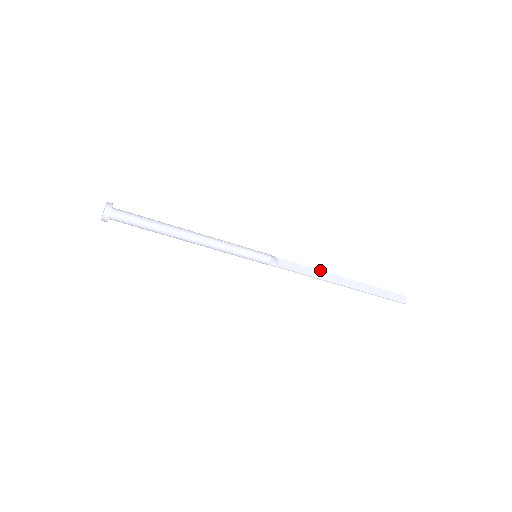
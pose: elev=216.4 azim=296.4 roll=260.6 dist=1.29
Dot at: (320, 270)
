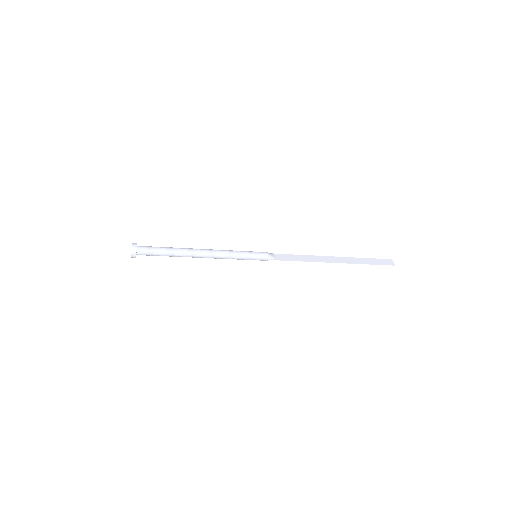
Dot at: (312, 255)
